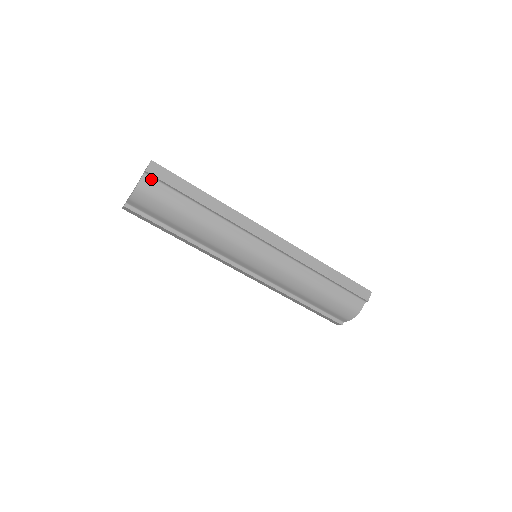
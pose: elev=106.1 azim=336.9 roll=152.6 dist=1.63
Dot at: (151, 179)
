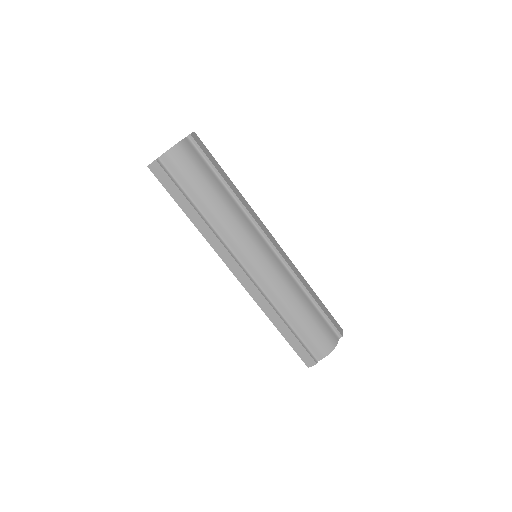
Dot at: (191, 144)
